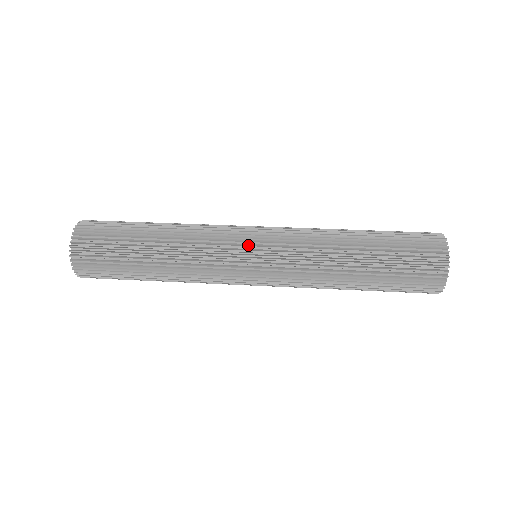
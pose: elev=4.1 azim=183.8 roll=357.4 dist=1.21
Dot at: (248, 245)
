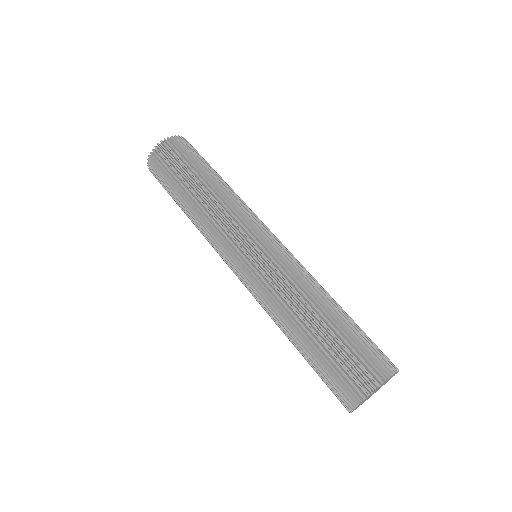
Dot at: (232, 260)
